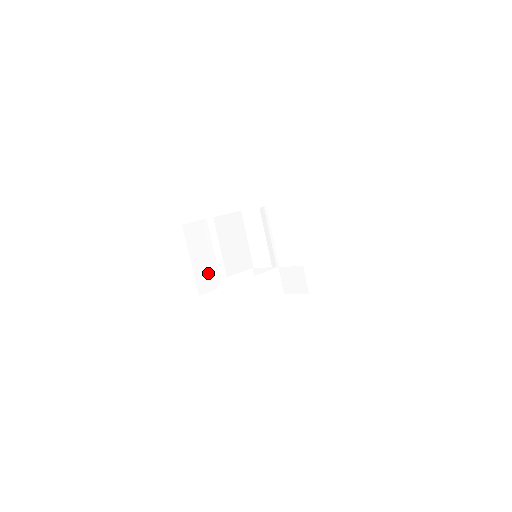
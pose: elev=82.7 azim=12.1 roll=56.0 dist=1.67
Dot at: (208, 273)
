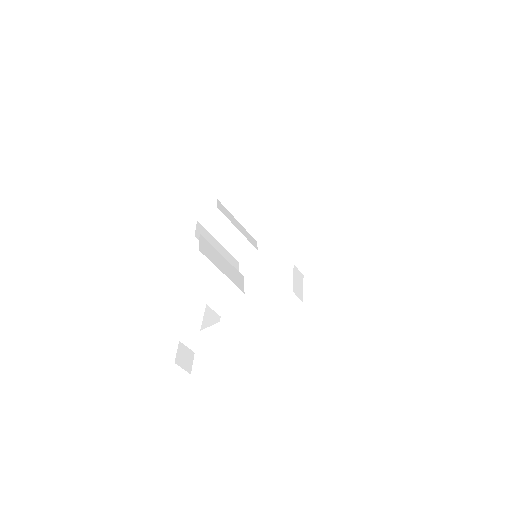
Dot at: (242, 243)
